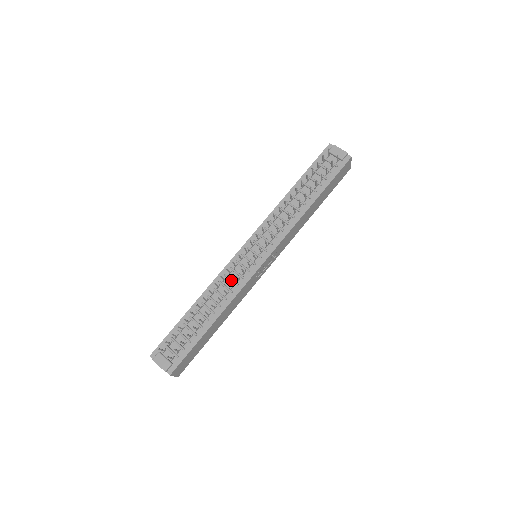
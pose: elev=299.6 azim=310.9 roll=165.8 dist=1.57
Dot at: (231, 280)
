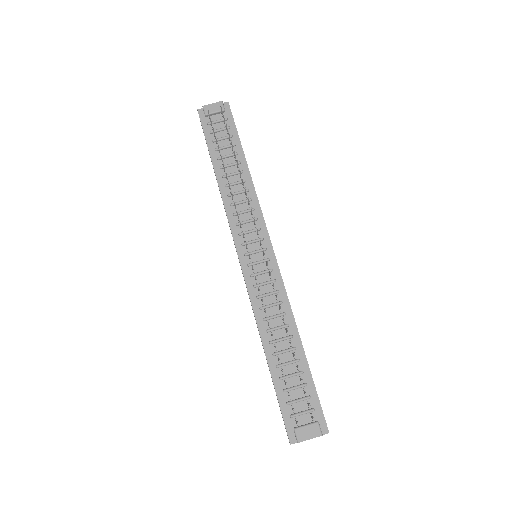
Dot at: (268, 294)
